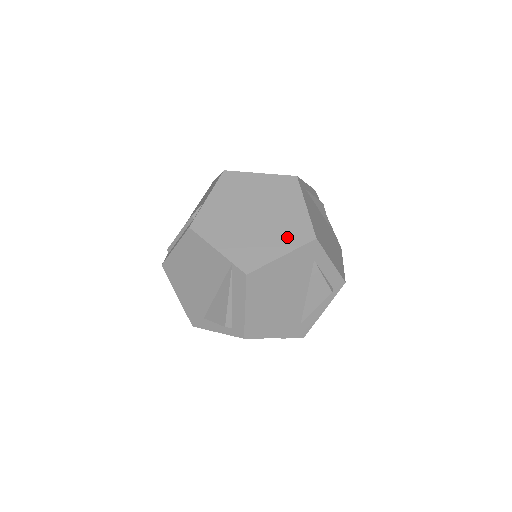
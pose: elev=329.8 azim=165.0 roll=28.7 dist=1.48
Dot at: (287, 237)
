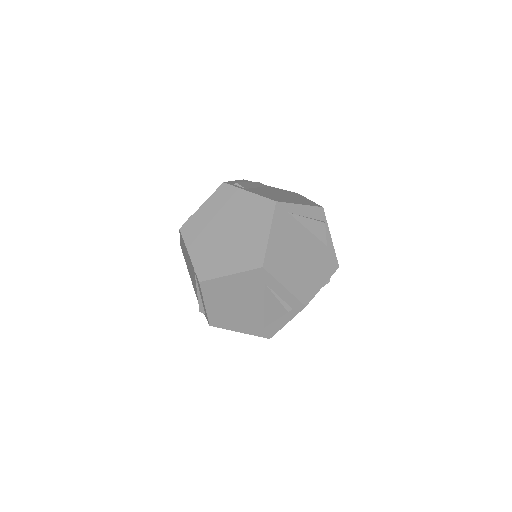
Dot at: (241, 259)
